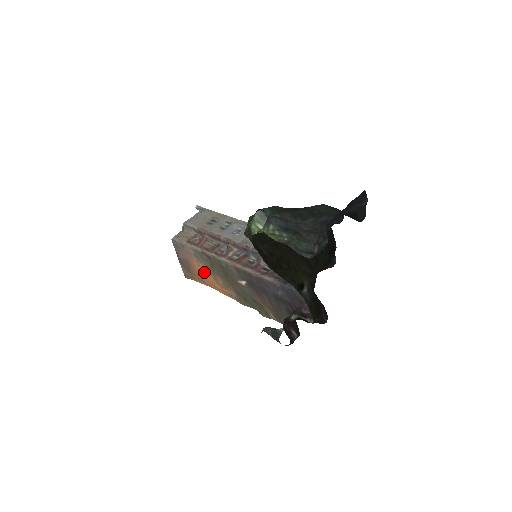
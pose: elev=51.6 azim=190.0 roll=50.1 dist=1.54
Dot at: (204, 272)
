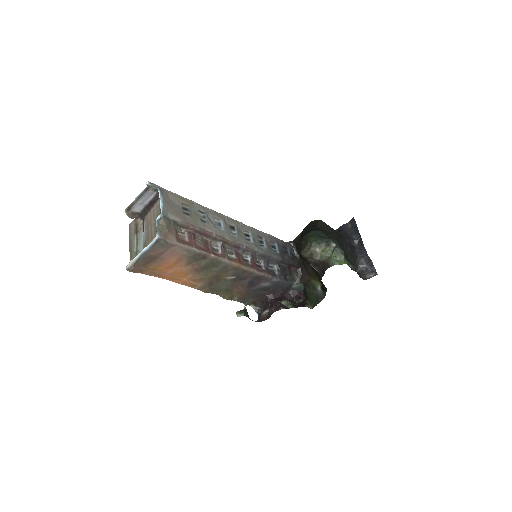
Dot at: (176, 268)
